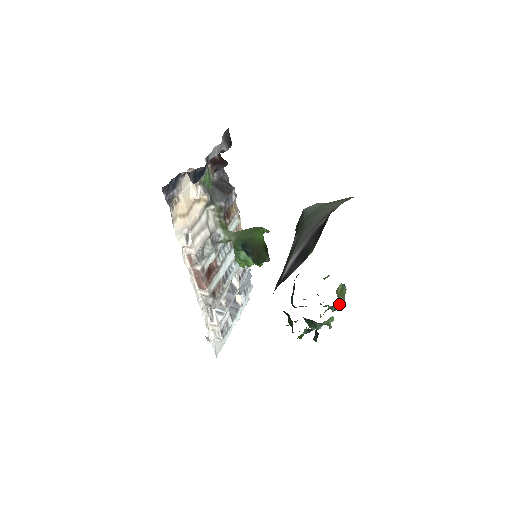
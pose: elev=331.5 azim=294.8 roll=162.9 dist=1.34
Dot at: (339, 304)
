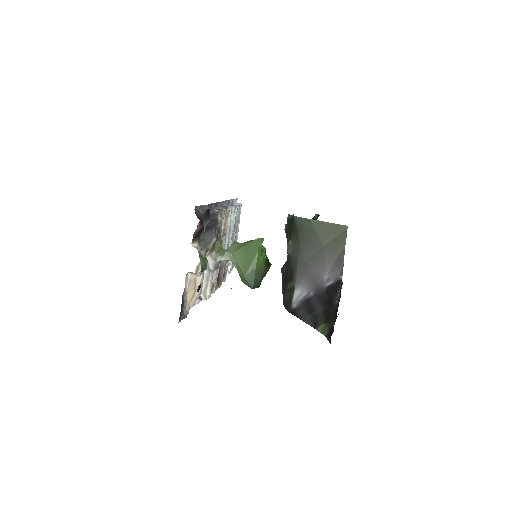
Dot at: occluded
